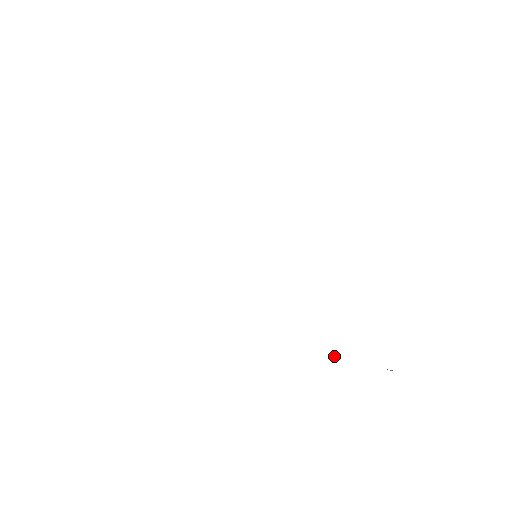
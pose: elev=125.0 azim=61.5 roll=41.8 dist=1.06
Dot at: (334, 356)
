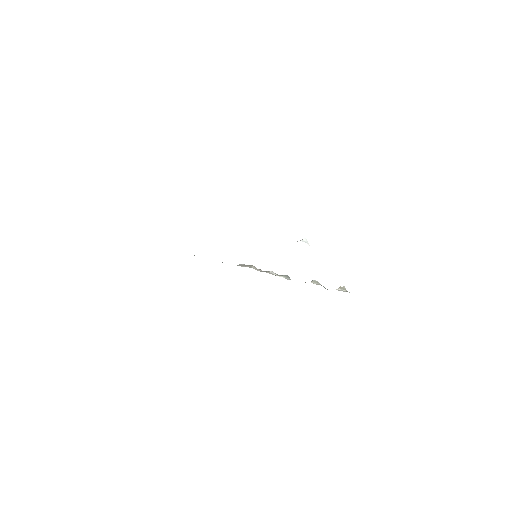
Dot at: (313, 280)
